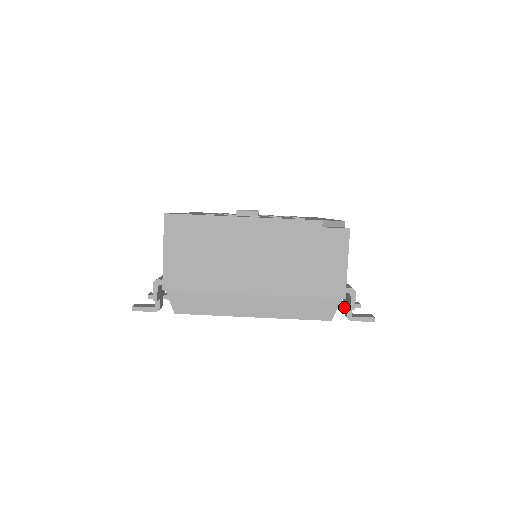
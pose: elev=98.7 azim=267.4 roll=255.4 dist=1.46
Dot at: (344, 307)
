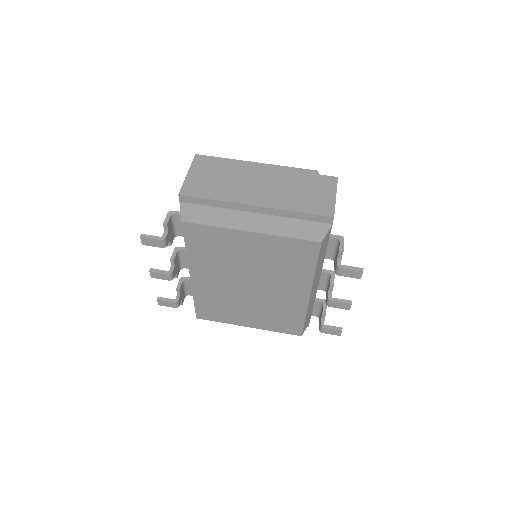
Dot at: (335, 301)
